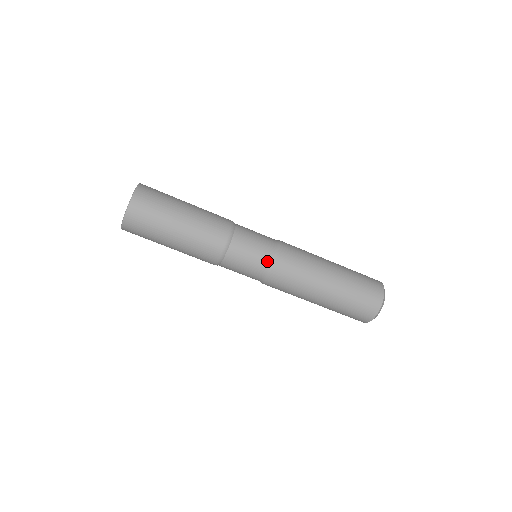
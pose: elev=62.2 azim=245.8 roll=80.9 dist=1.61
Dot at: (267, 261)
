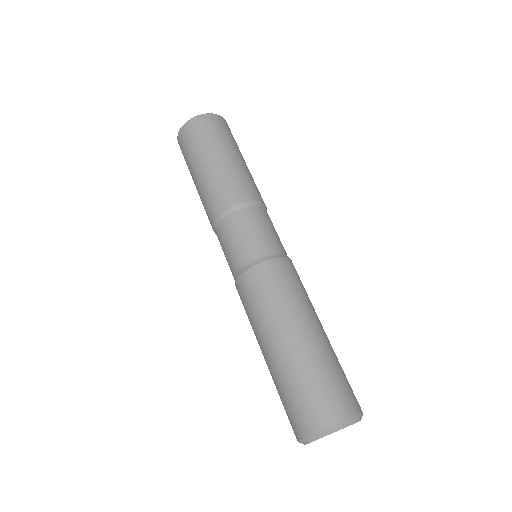
Dot at: (273, 249)
